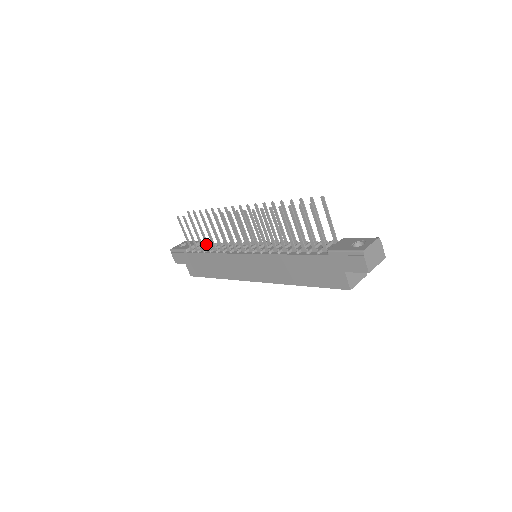
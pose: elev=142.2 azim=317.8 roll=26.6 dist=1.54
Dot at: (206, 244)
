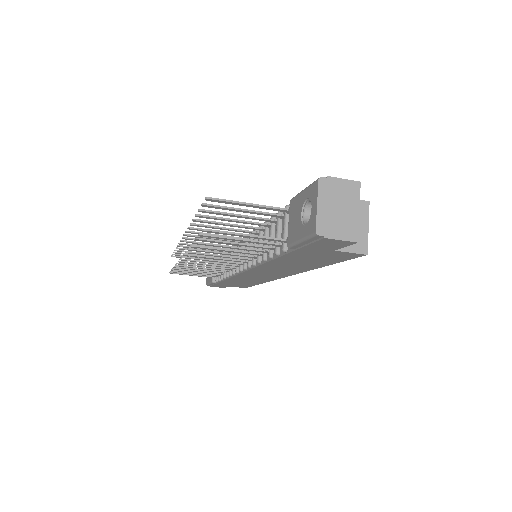
Dot at: occluded
